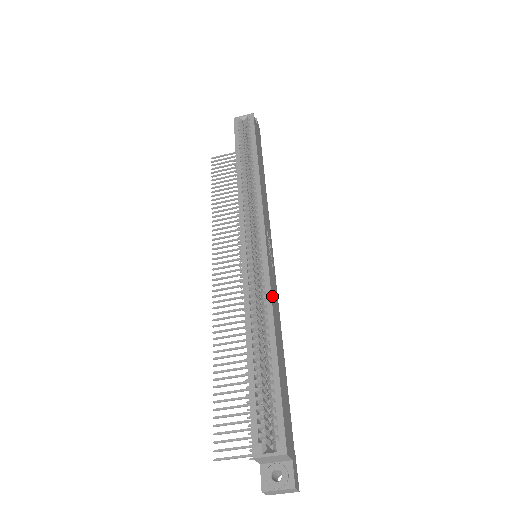
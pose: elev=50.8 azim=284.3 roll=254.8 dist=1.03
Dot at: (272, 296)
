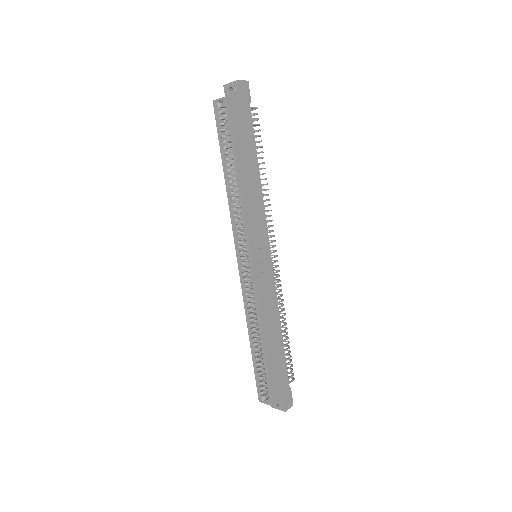
Dot at: (261, 308)
